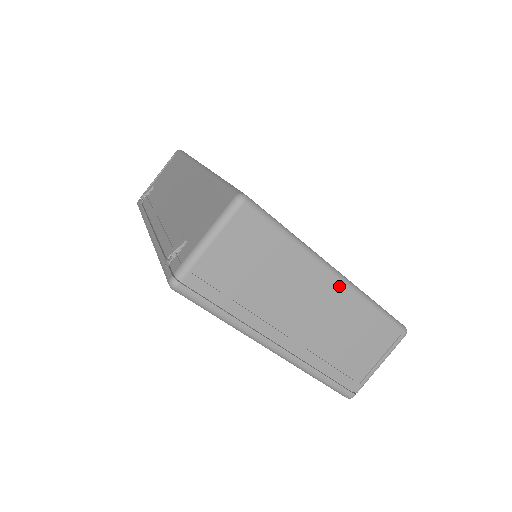
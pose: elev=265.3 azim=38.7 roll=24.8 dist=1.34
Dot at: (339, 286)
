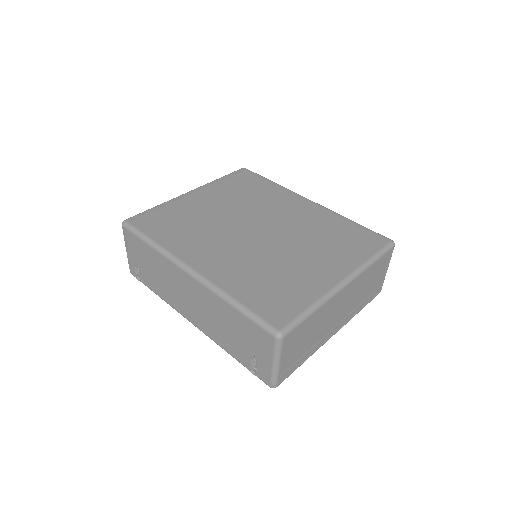
Dot at: (350, 284)
